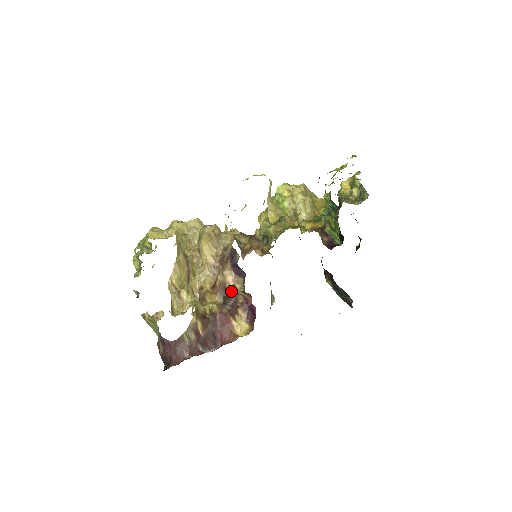
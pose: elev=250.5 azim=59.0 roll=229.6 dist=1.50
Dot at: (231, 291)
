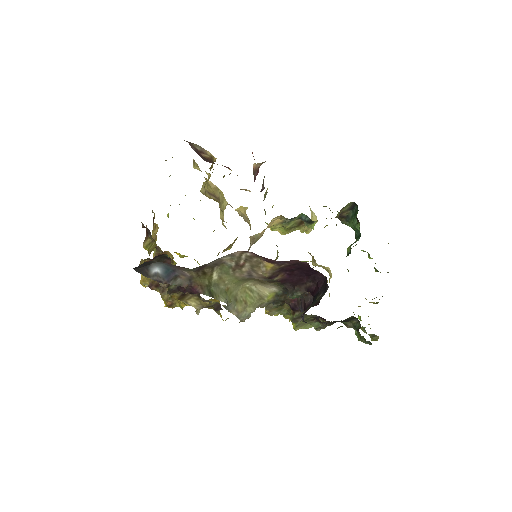
Dot at: (240, 189)
